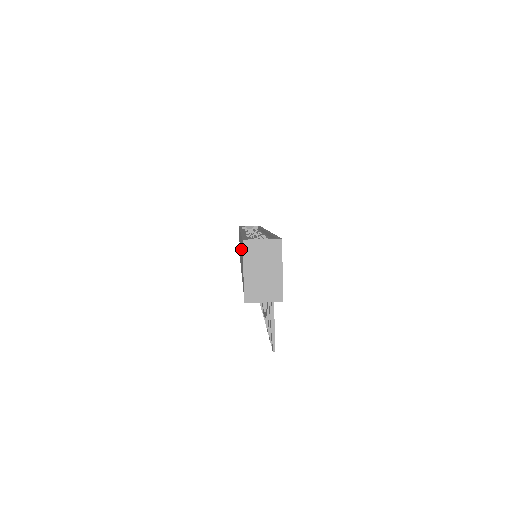
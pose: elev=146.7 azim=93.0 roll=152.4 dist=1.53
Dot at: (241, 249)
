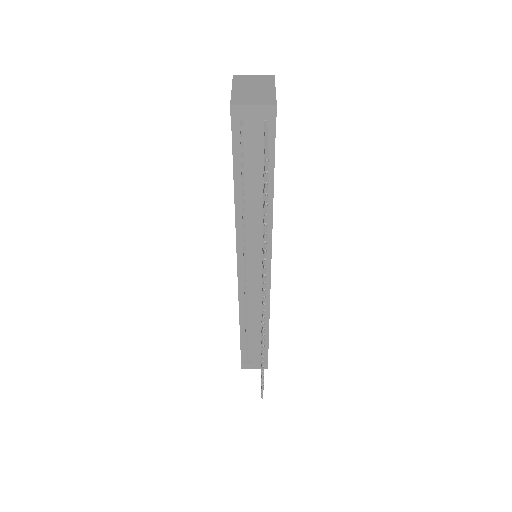
Dot at: occluded
